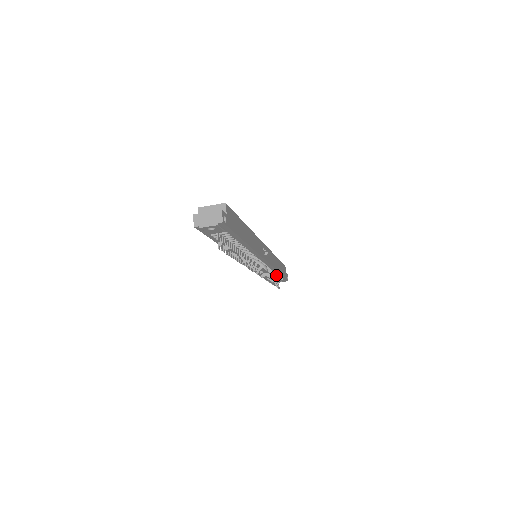
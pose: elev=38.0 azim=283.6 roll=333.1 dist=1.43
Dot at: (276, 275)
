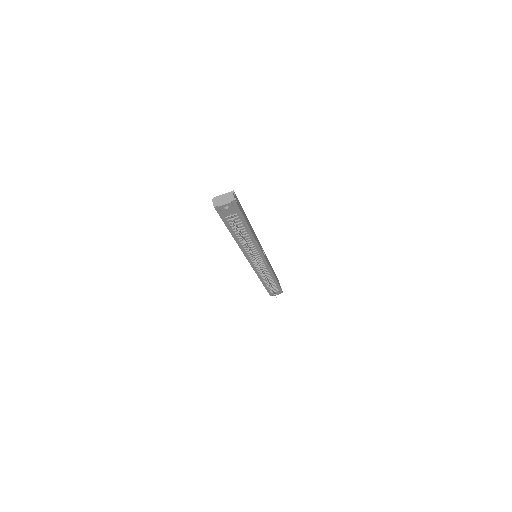
Dot at: (273, 282)
